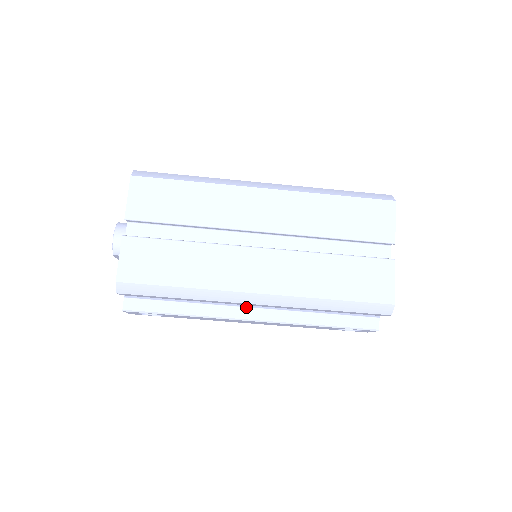
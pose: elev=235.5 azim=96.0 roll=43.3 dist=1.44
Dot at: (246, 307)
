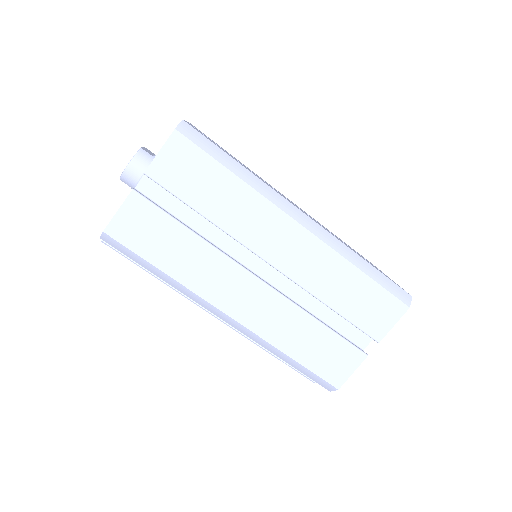
Dot at: occluded
